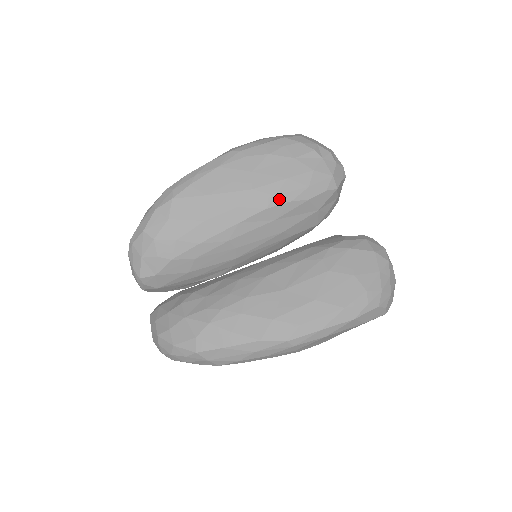
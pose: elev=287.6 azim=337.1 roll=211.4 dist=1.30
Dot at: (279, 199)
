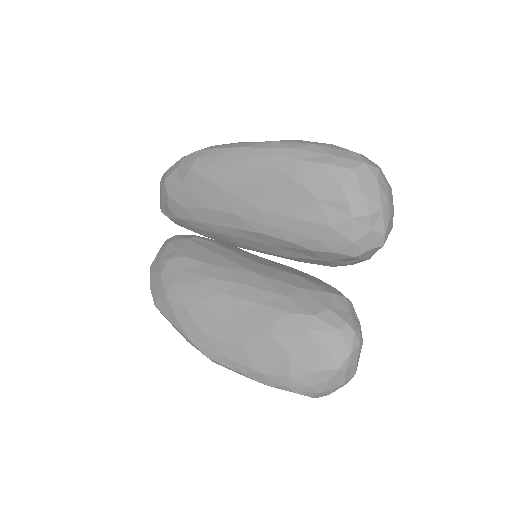
Dot at: (278, 233)
